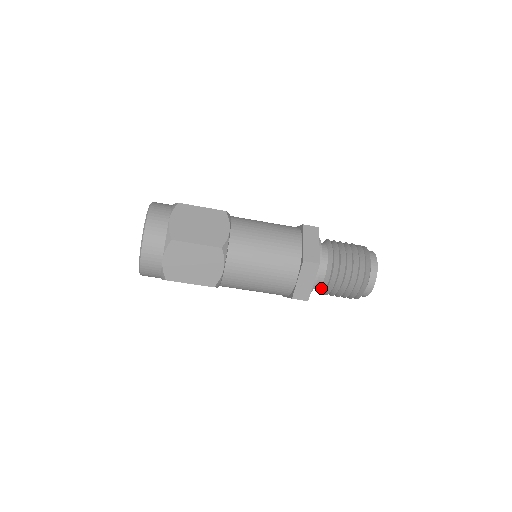
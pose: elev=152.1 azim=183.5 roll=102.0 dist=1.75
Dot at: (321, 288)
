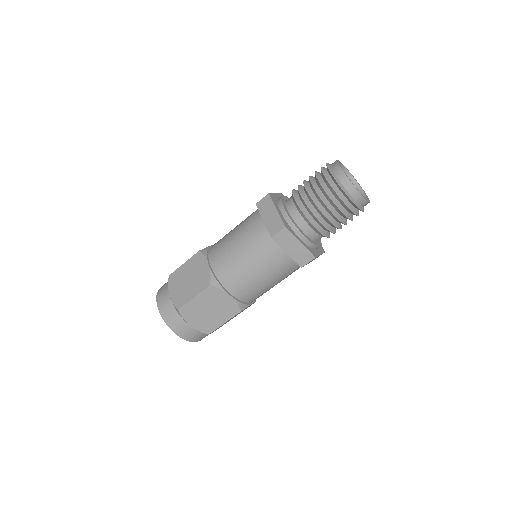
Dot at: (320, 235)
